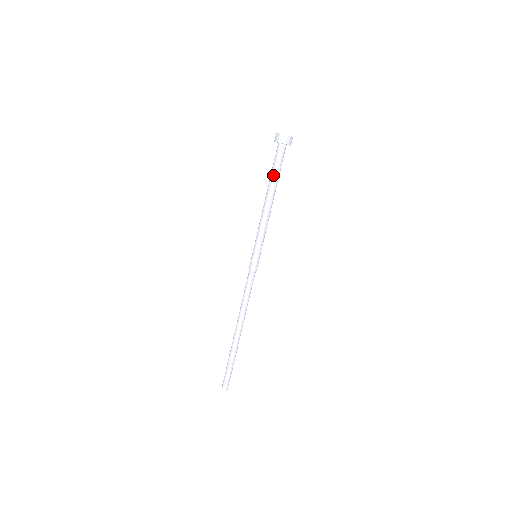
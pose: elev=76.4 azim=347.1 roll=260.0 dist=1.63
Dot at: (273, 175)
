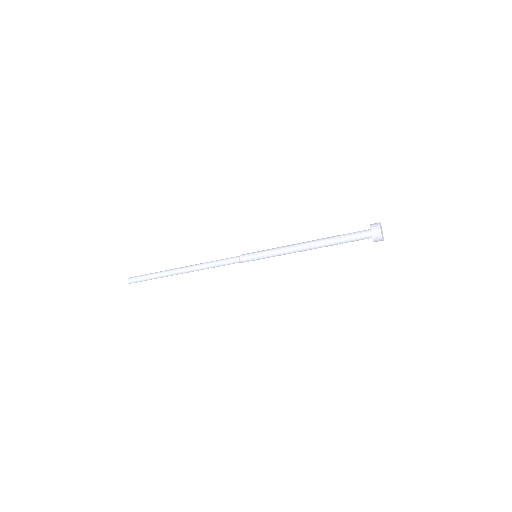
Dot at: occluded
